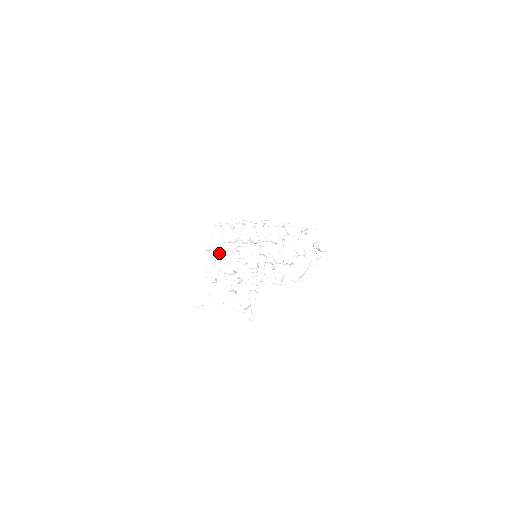
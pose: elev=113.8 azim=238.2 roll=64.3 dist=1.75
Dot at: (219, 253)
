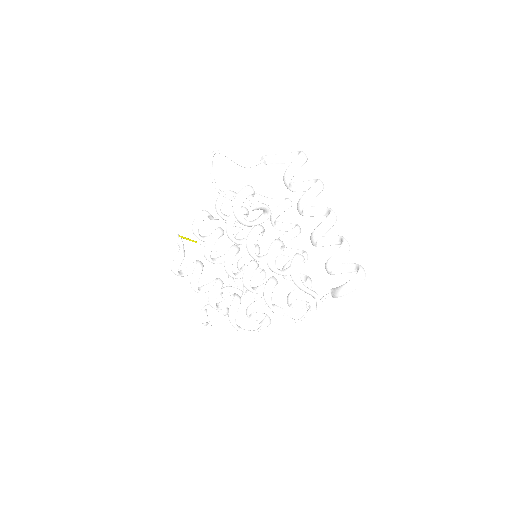
Dot at: occluded
